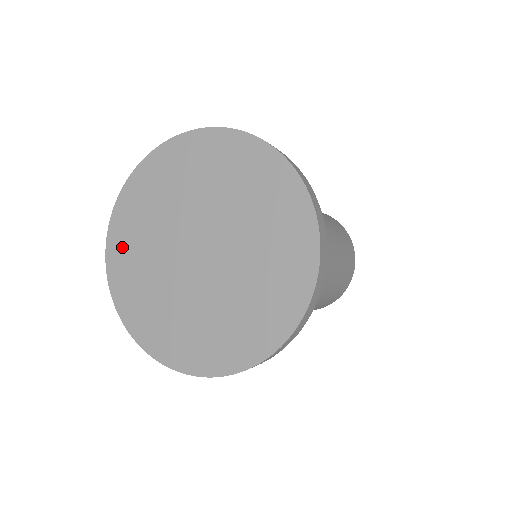
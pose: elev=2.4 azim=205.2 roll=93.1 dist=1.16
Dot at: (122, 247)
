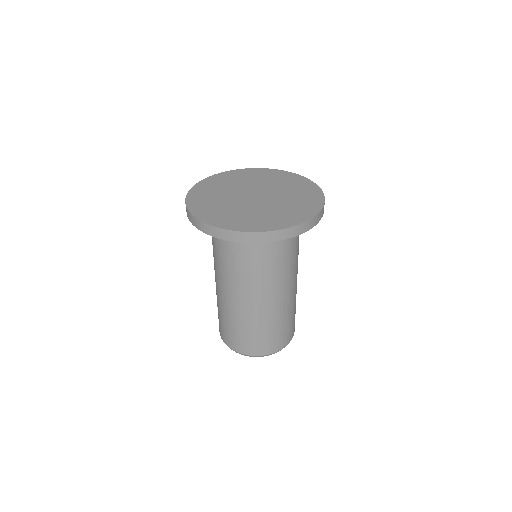
Dot at: (231, 176)
